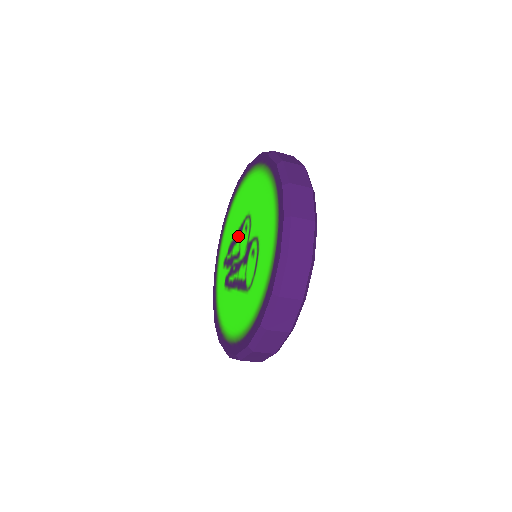
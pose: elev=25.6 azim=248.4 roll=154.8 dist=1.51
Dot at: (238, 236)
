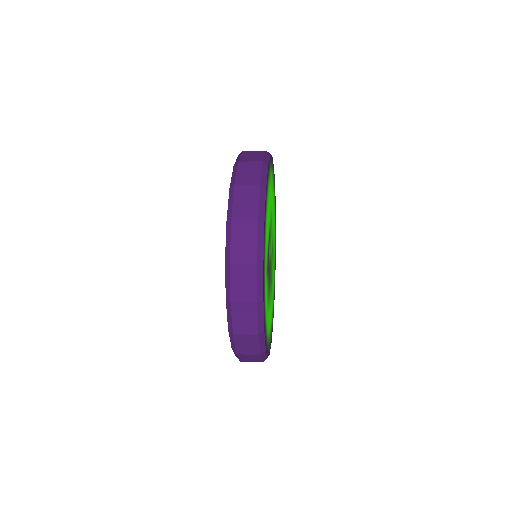
Dot at: occluded
